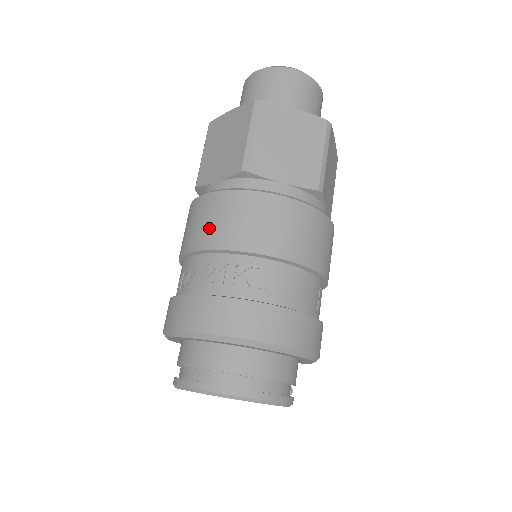
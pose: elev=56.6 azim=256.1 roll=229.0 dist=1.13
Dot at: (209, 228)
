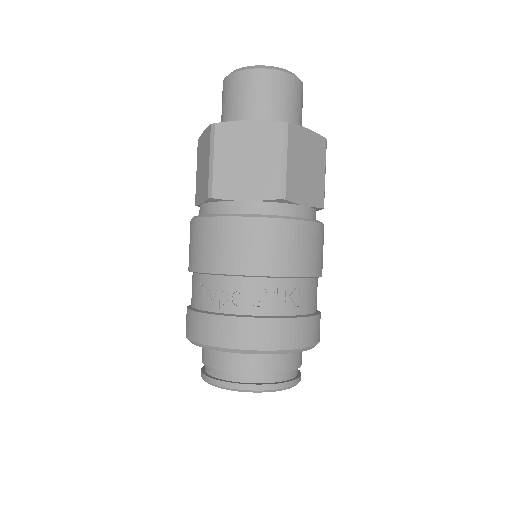
Dot at: (256, 255)
